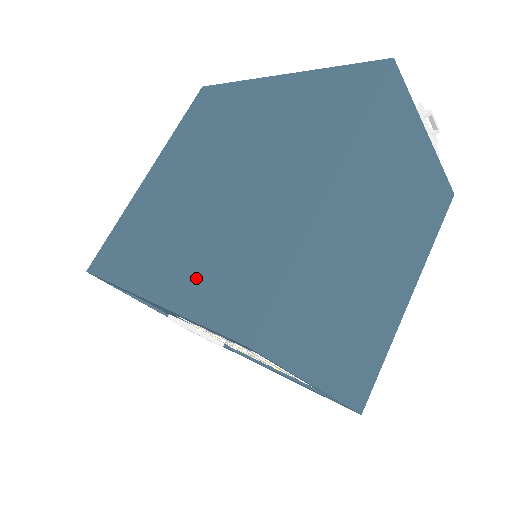
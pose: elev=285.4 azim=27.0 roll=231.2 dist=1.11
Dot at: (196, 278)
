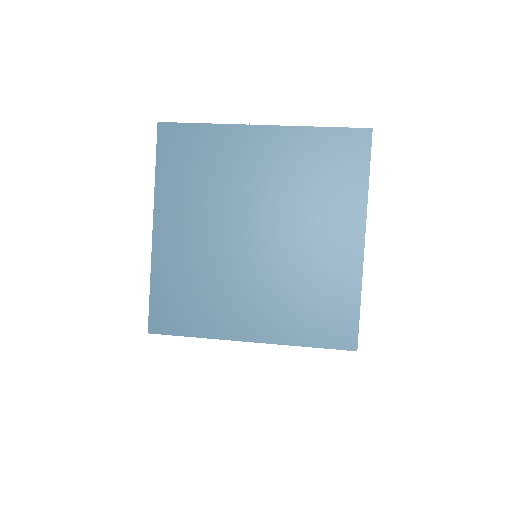
Dot at: (287, 318)
